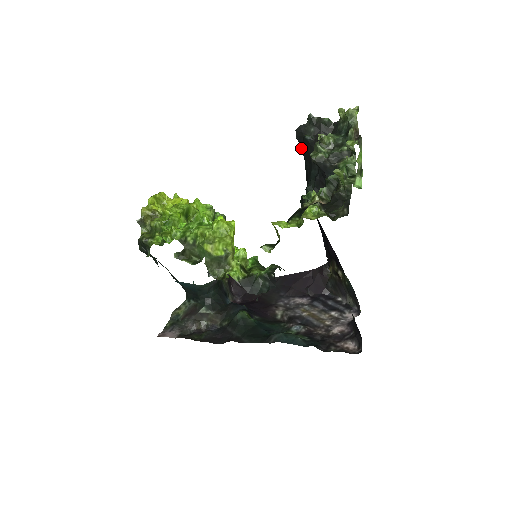
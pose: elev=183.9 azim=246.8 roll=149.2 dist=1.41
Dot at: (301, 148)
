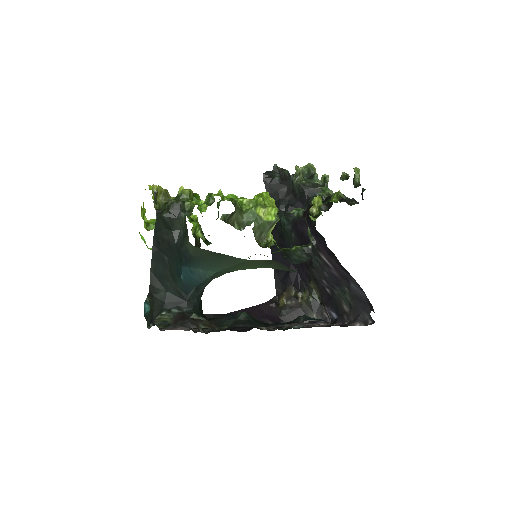
Dot at: (266, 188)
